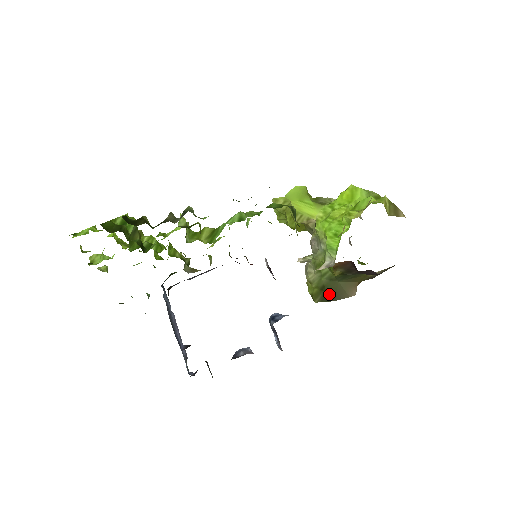
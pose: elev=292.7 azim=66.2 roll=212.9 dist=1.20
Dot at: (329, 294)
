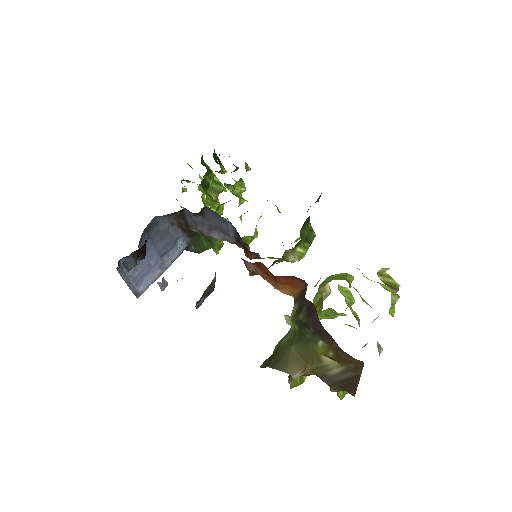
Dot at: (275, 358)
